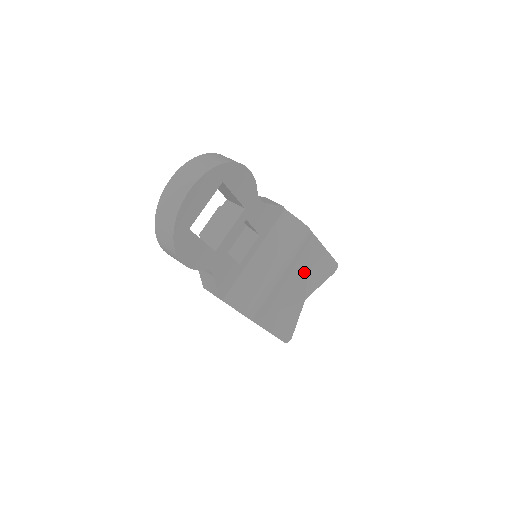
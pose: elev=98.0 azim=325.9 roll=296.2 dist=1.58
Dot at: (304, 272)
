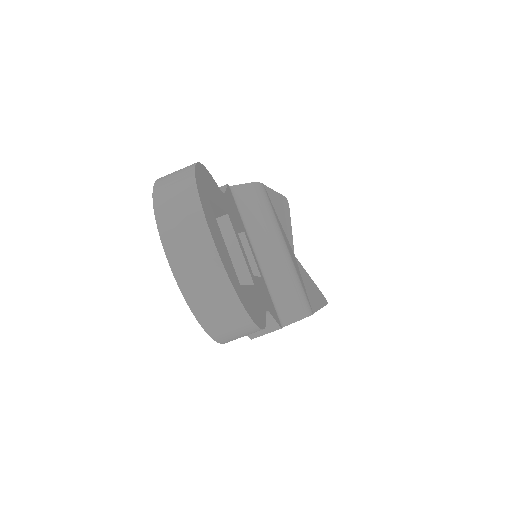
Dot at: occluded
